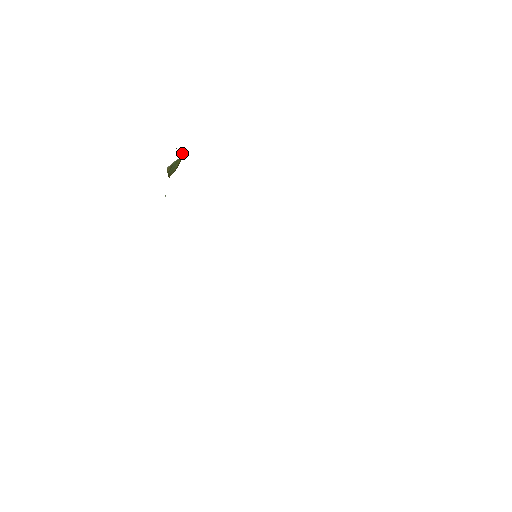
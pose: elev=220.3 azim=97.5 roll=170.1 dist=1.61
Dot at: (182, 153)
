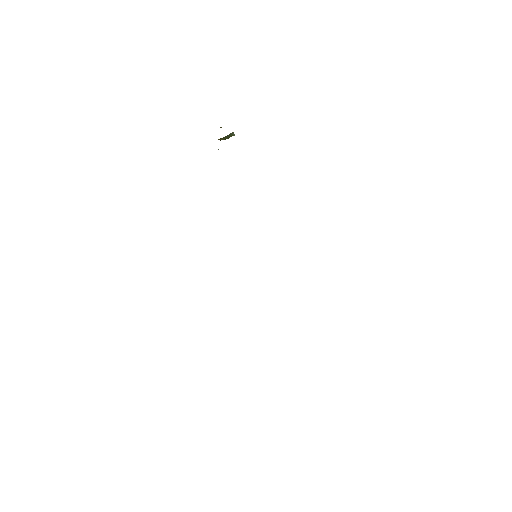
Dot at: occluded
